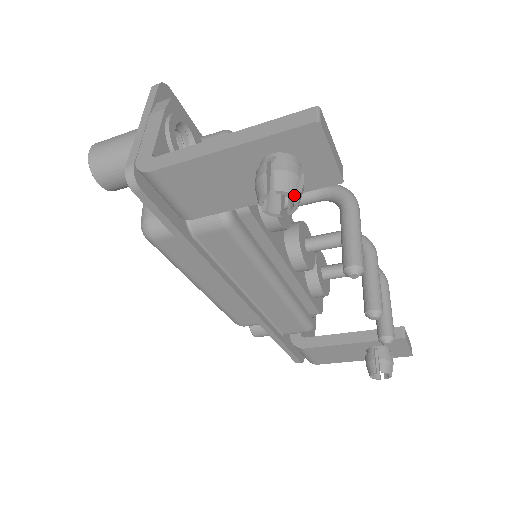
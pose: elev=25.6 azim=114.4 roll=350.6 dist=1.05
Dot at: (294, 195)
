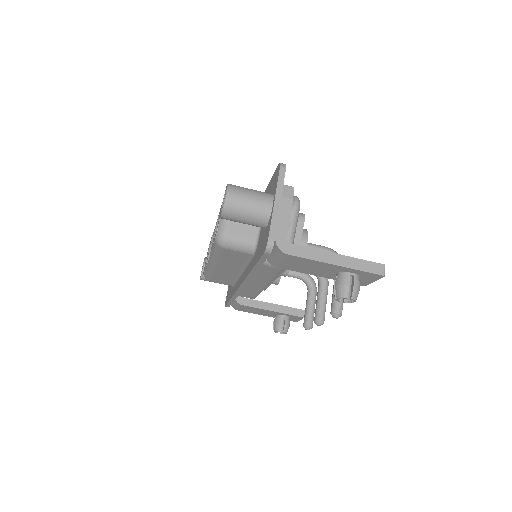
Dot at: occluded
